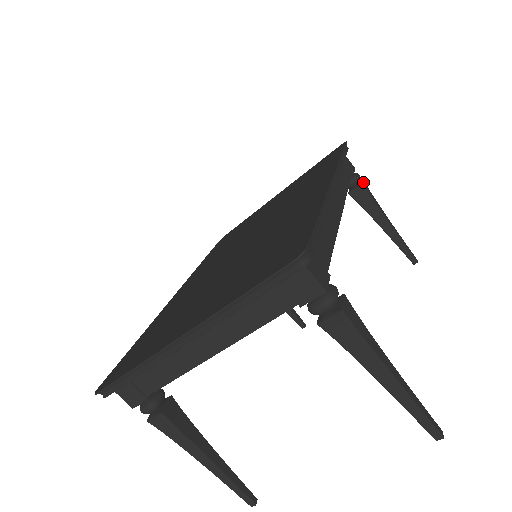
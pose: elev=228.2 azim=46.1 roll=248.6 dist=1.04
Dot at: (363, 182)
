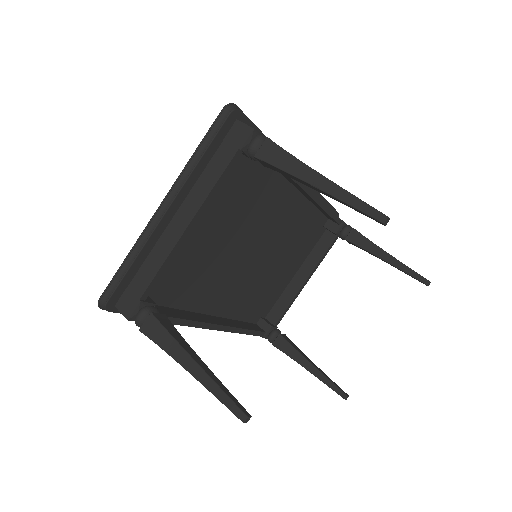
Dot at: occluded
